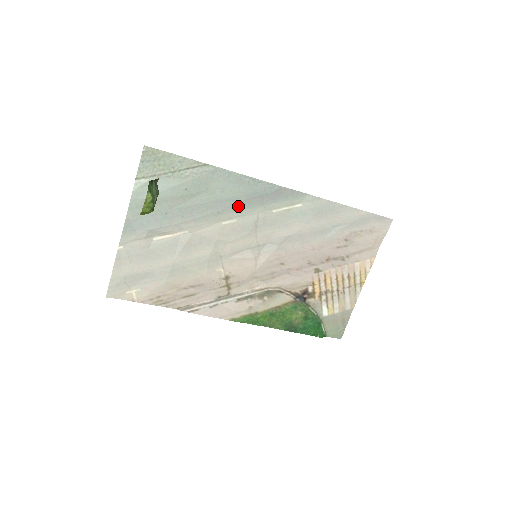
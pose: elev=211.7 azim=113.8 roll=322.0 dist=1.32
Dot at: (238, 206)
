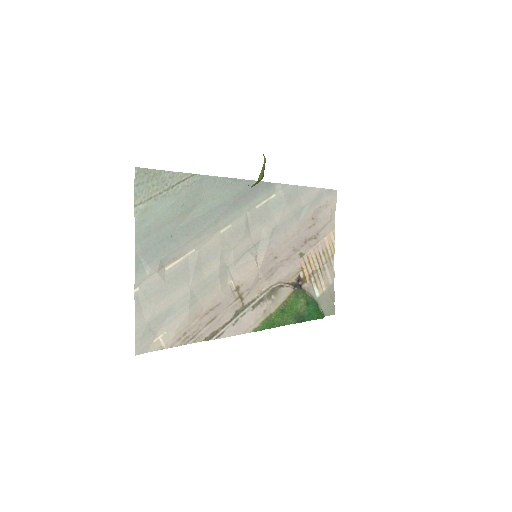
Dot at: (229, 210)
